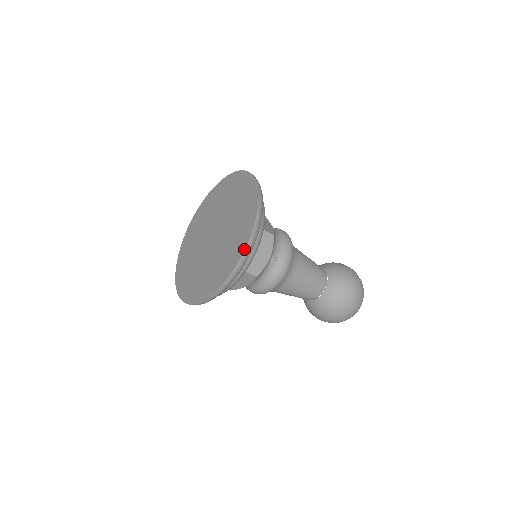
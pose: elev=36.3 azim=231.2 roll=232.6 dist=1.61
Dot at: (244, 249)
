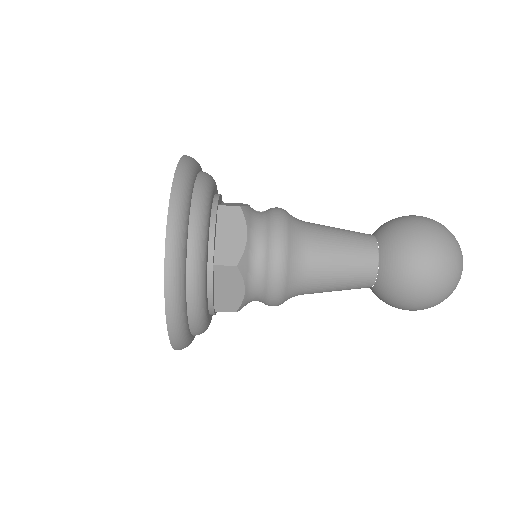
Dot at: occluded
